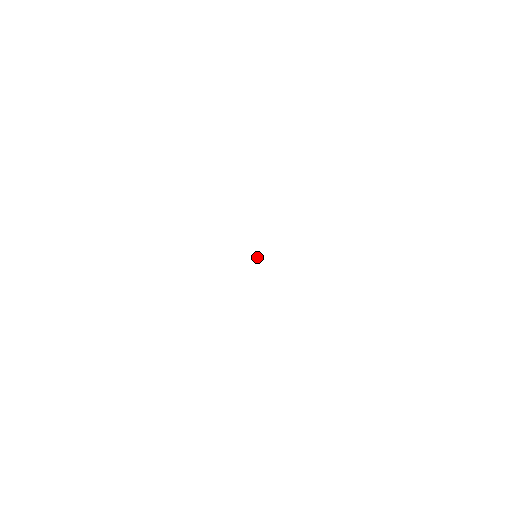
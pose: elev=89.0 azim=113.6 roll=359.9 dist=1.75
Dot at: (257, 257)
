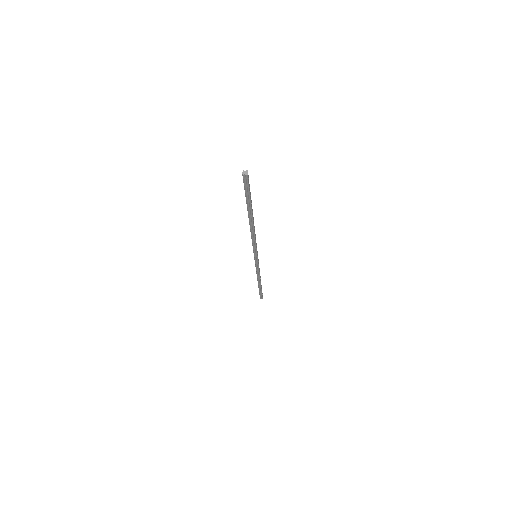
Dot at: (247, 171)
